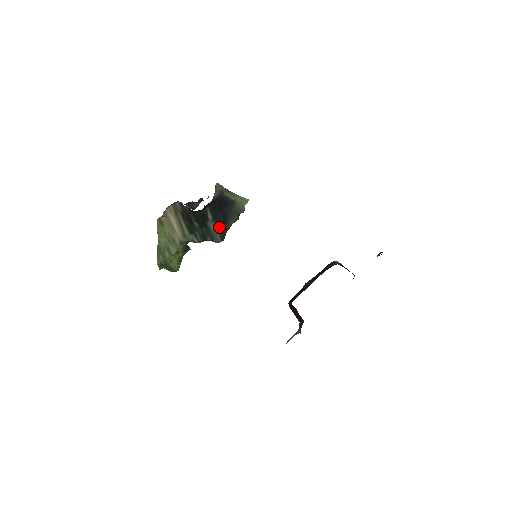
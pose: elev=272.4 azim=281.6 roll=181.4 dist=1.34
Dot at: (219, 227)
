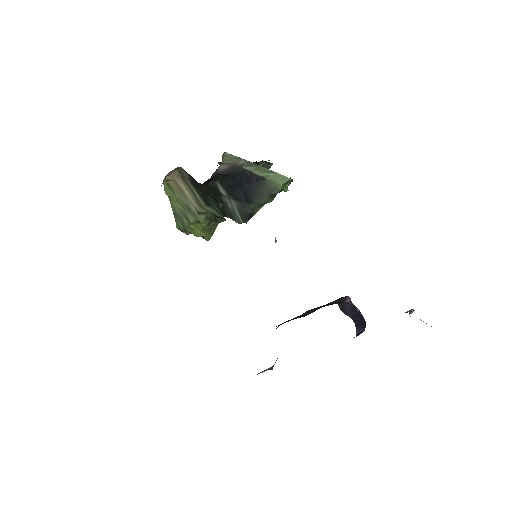
Dot at: (240, 206)
